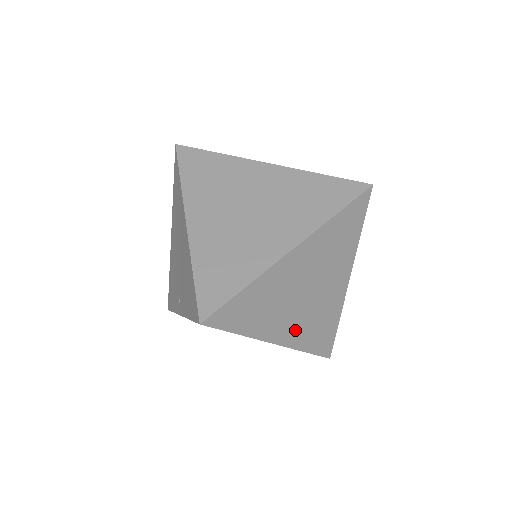
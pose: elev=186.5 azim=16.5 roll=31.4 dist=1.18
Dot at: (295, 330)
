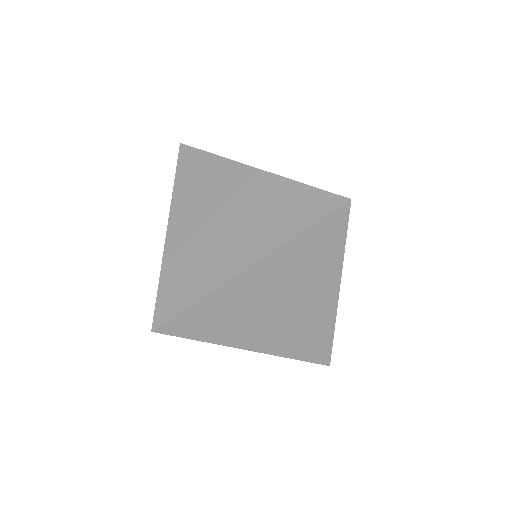
Dot at: occluded
